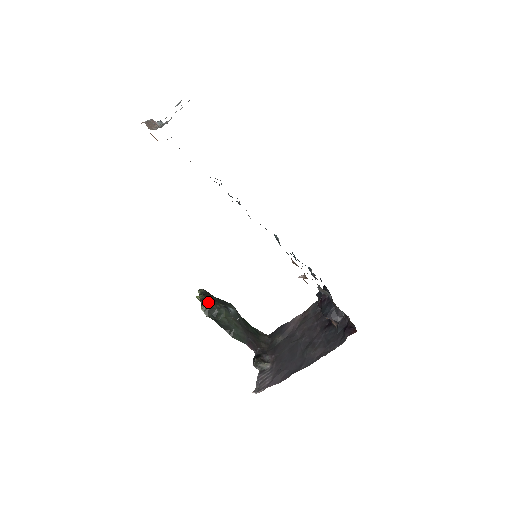
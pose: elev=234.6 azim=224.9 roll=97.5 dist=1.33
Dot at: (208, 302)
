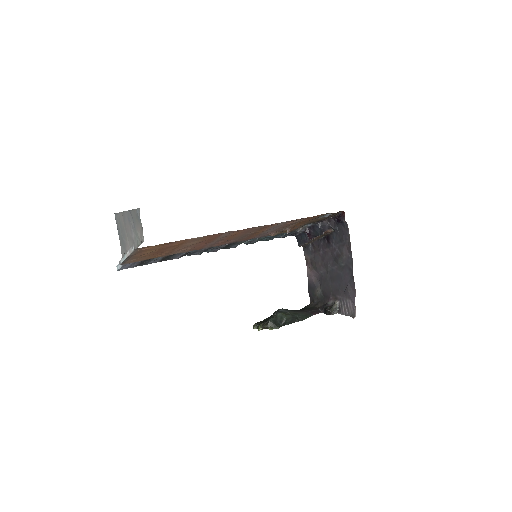
Dot at: (268, 322)
